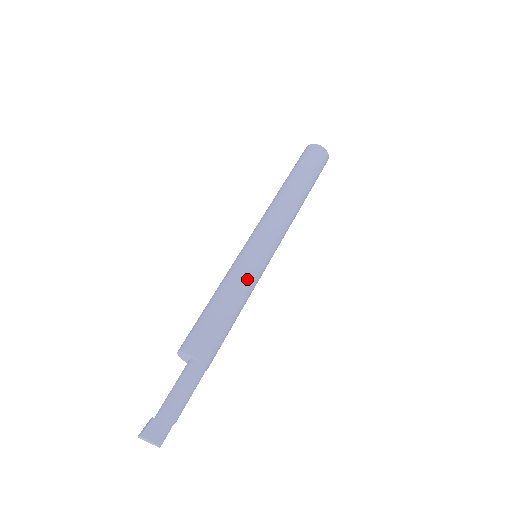
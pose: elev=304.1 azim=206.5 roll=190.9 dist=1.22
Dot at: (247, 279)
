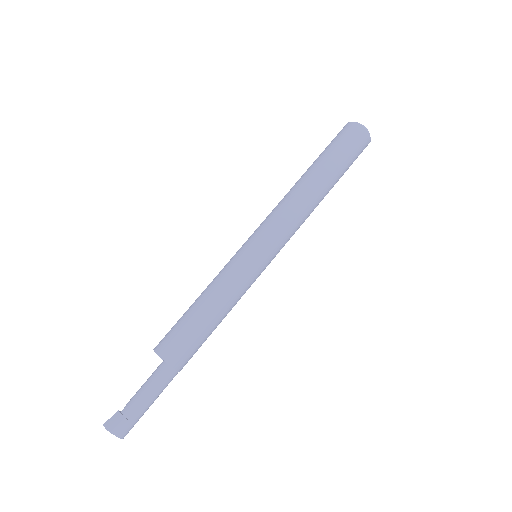
Dot at: (244, 293)
